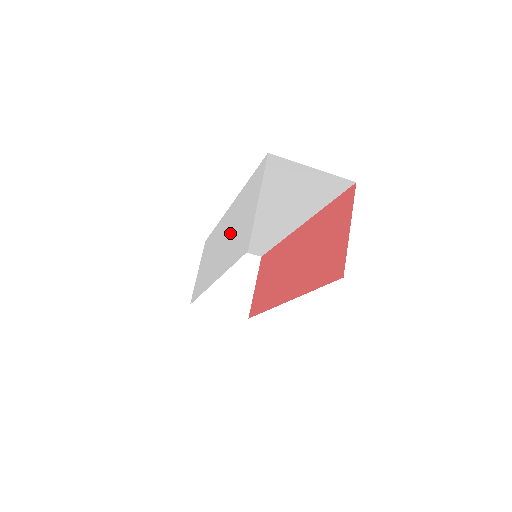
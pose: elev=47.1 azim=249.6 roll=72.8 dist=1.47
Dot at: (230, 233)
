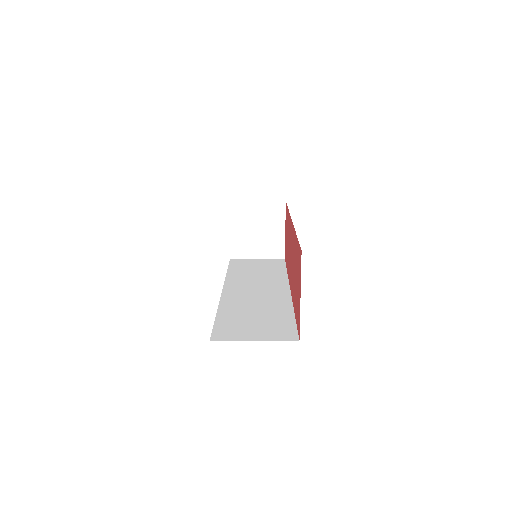
Dot at: occluded
